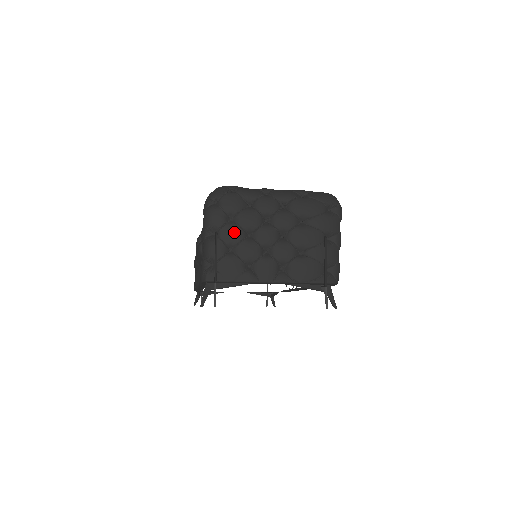
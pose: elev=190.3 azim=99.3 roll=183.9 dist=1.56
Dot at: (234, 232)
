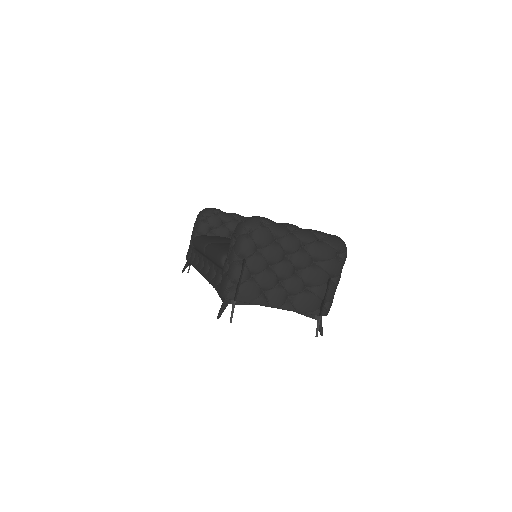
Dot at: (259, 263)
